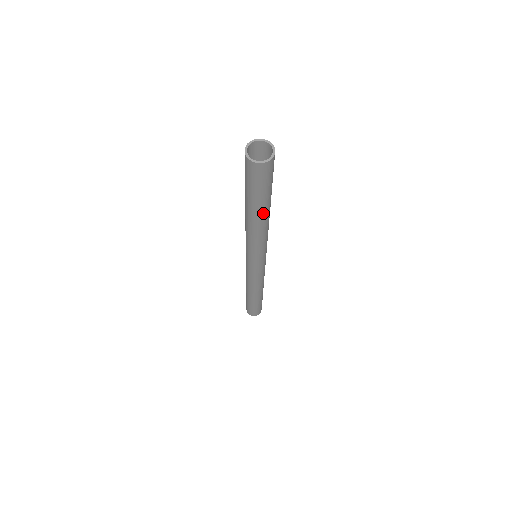
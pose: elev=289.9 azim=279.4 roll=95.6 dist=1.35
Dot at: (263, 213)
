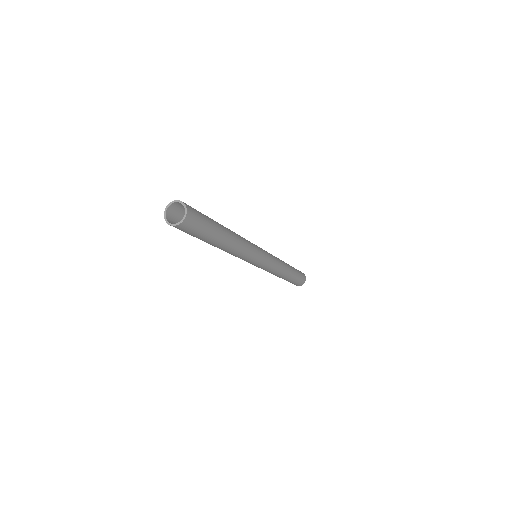
Dot at: (223, 239)
